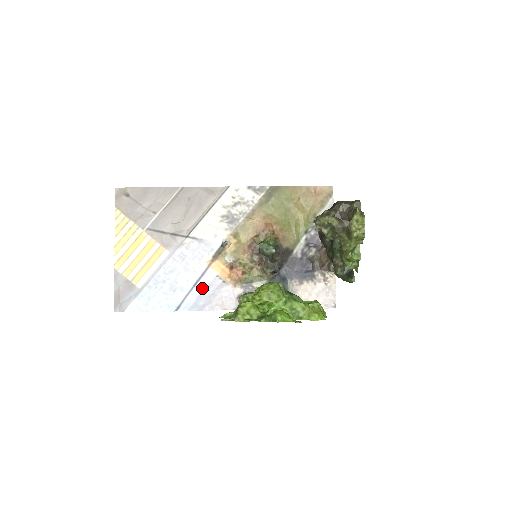
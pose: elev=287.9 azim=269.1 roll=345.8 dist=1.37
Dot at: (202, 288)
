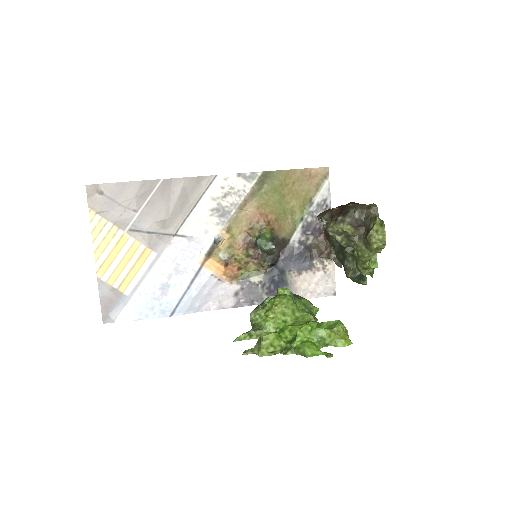
Dot at: (197, 289)
